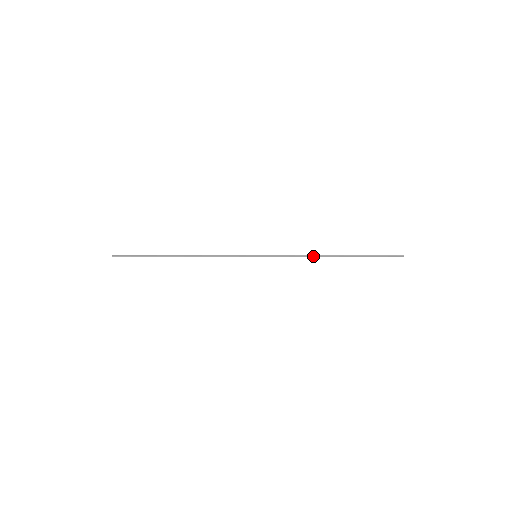
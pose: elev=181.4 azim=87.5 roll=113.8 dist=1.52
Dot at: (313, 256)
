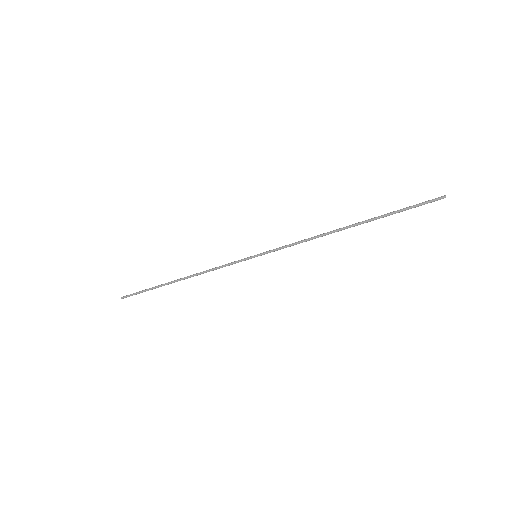
Dot at: (321, 236)
